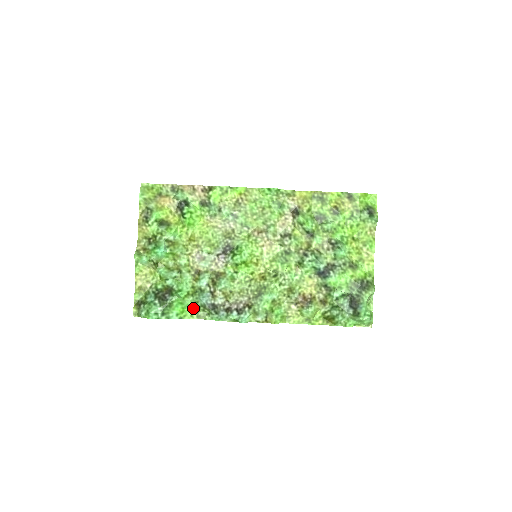
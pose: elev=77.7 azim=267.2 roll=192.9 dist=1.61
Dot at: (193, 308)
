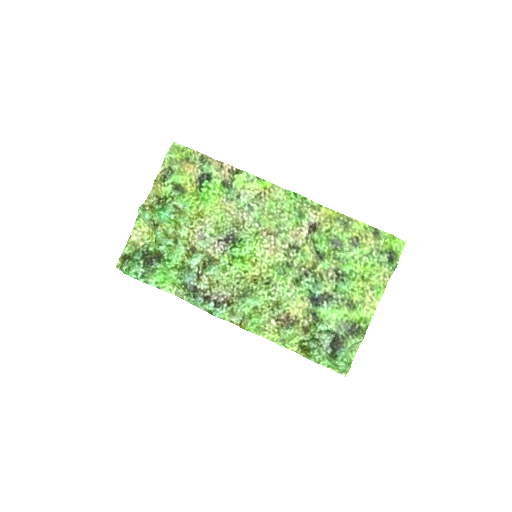
Dot at: (175, 283)
